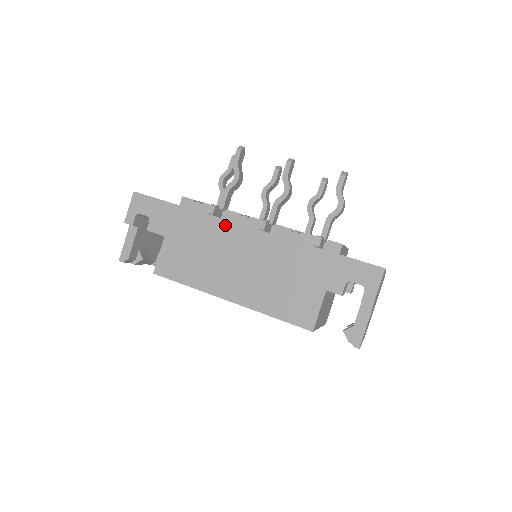
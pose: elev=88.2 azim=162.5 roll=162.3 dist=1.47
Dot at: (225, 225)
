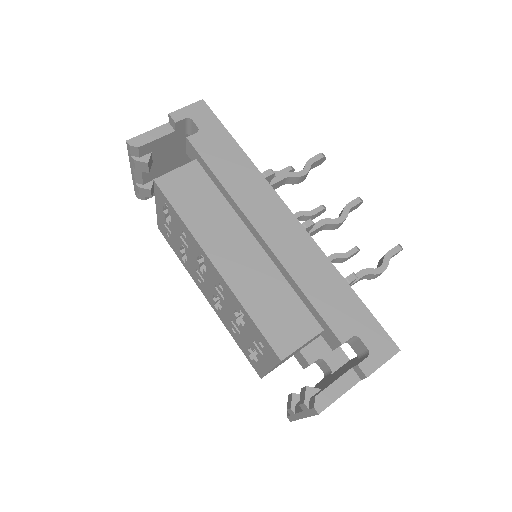
Dot at: (271, 195)
